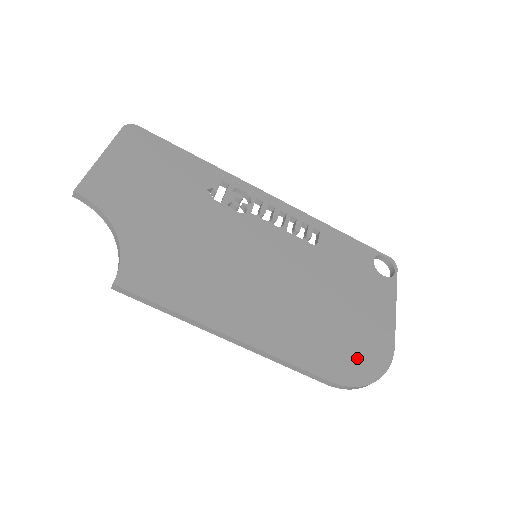
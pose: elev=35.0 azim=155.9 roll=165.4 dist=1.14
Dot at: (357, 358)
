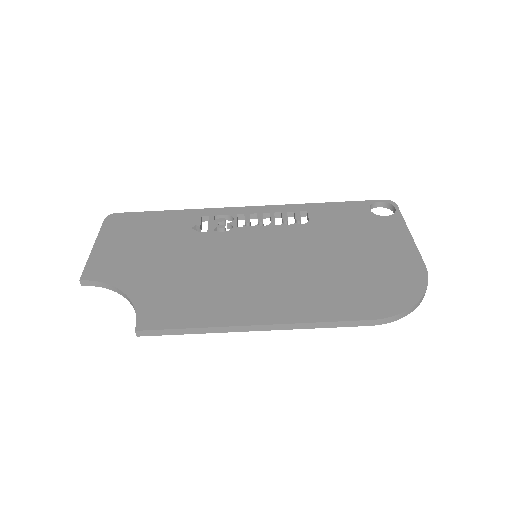
Dot at: (390, 290)
